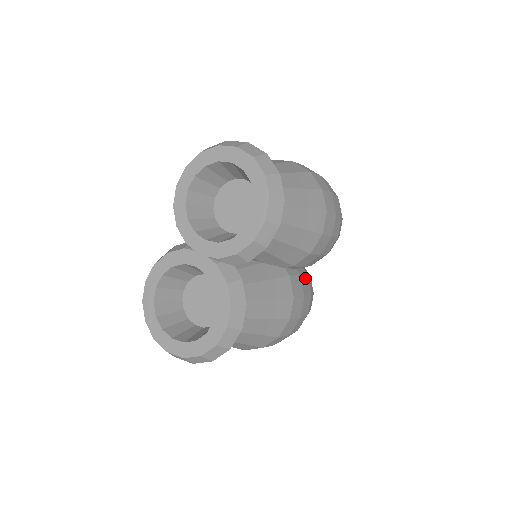
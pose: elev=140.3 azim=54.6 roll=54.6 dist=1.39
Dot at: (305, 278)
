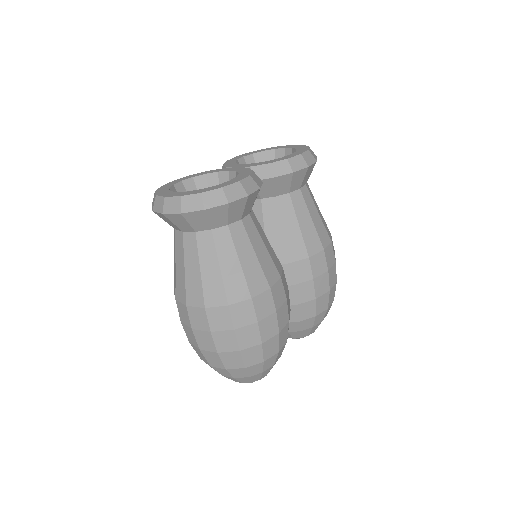
Dot at: (289, 303)
